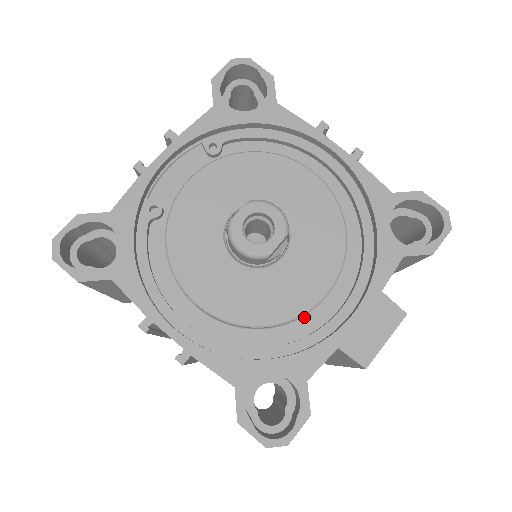
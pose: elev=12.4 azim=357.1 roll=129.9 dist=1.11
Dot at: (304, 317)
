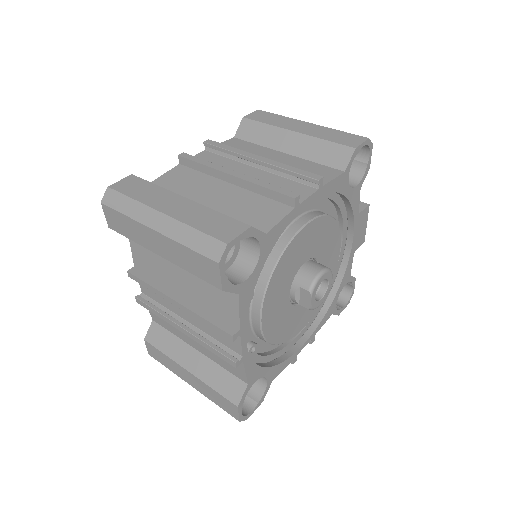
Dot at: occluded
